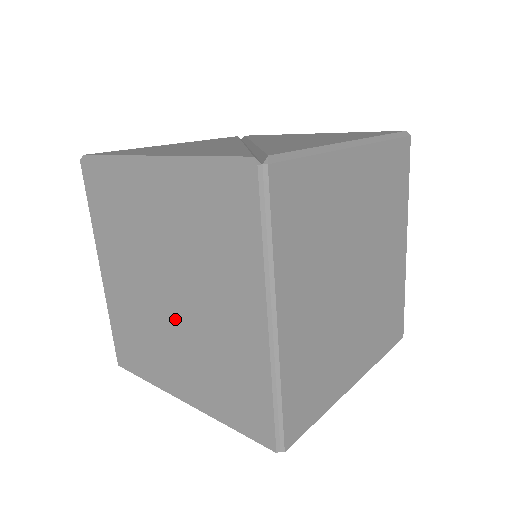
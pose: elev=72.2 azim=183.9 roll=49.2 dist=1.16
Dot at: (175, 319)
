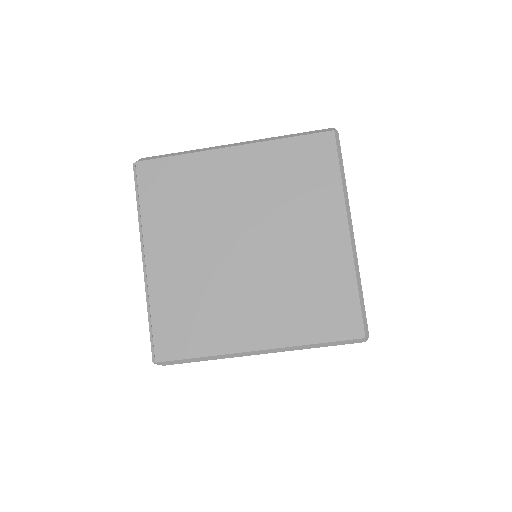
Dot at: occluded
